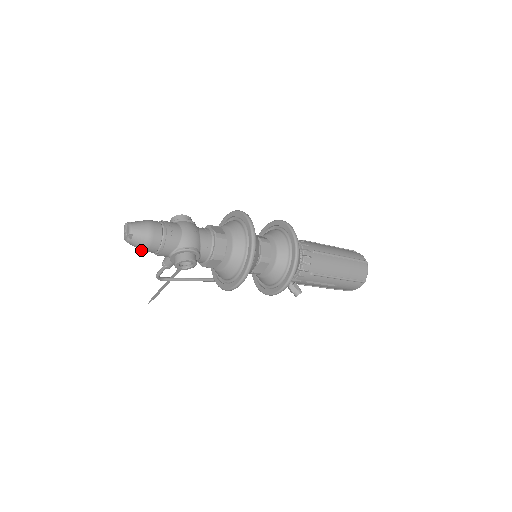
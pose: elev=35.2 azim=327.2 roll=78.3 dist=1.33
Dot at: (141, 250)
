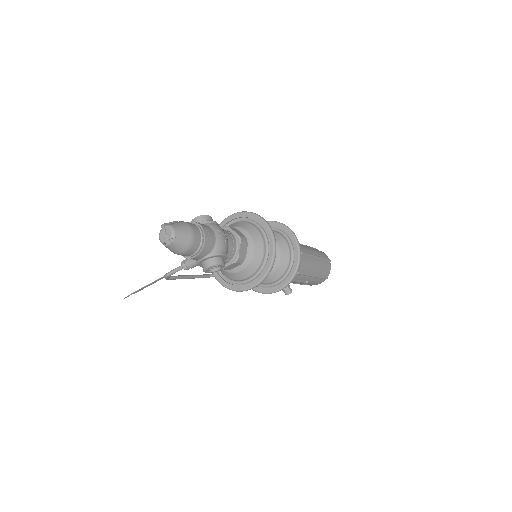
Dot at: (175, 253)
